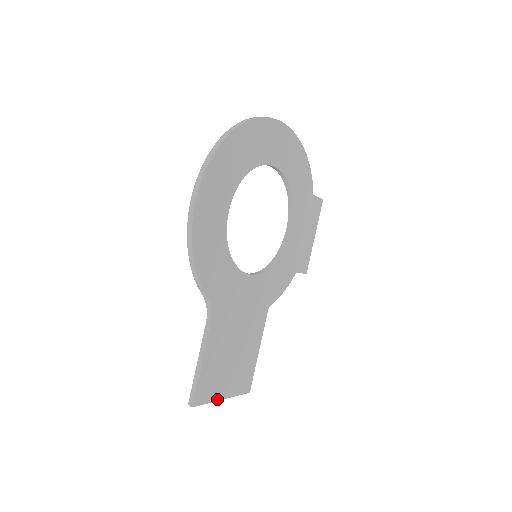
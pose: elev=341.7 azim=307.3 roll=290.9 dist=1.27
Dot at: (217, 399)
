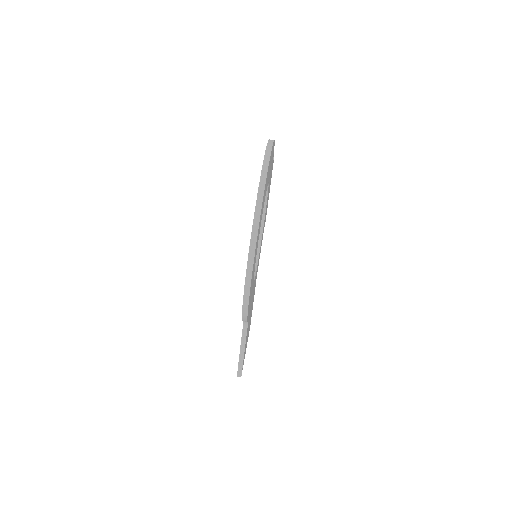
Dot at: occluded
